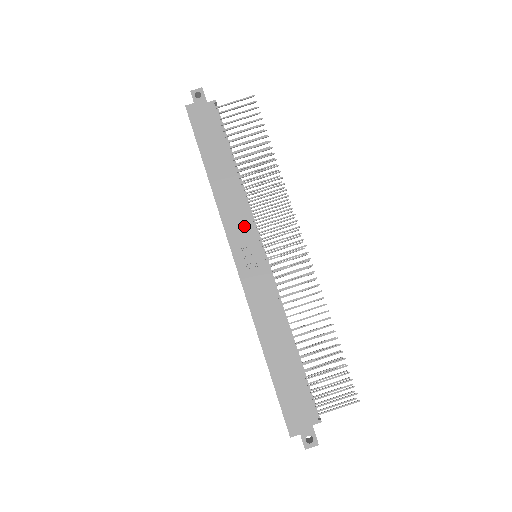
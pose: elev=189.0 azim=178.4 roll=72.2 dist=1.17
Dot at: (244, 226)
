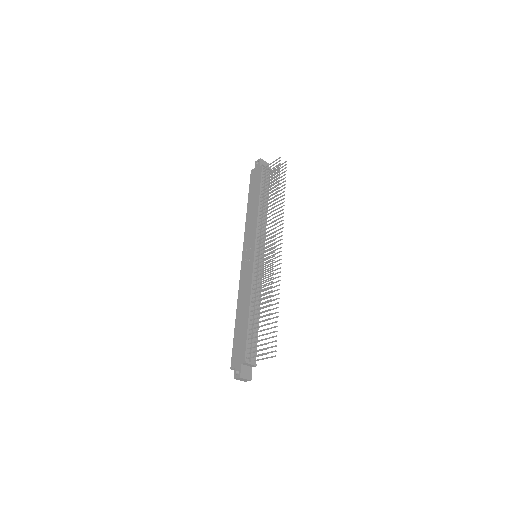
Dot at: (252, 237)
